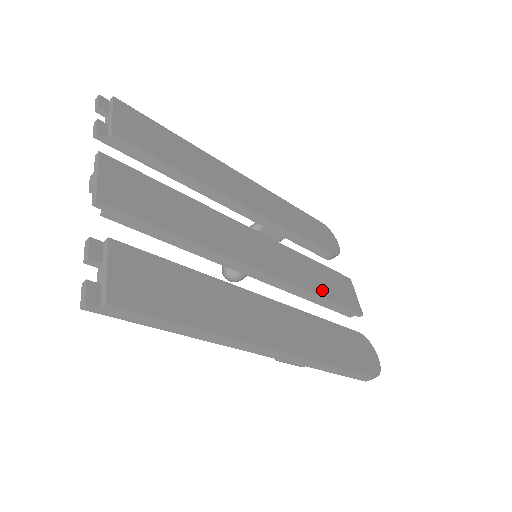
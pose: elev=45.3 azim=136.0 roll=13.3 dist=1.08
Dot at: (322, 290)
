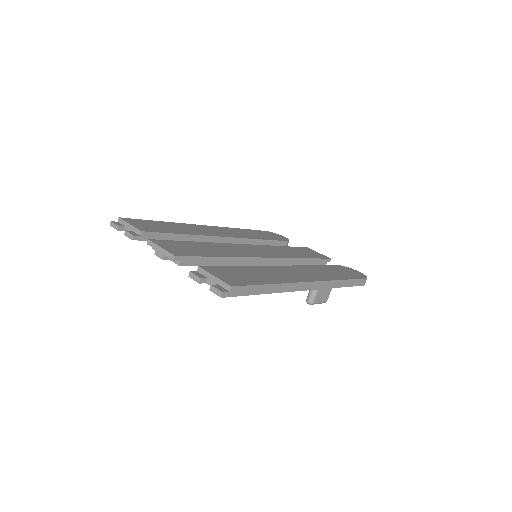
Dot at: (301, 256)
